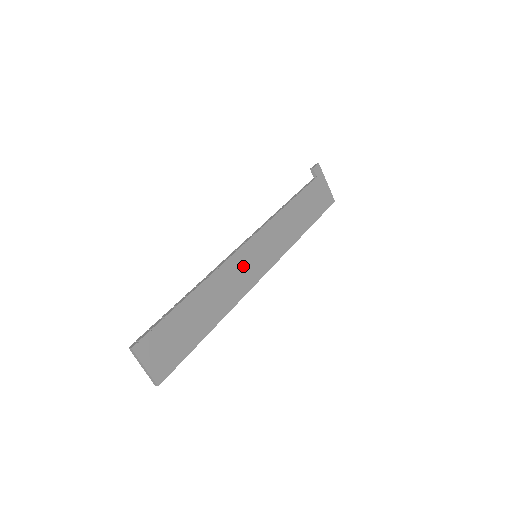
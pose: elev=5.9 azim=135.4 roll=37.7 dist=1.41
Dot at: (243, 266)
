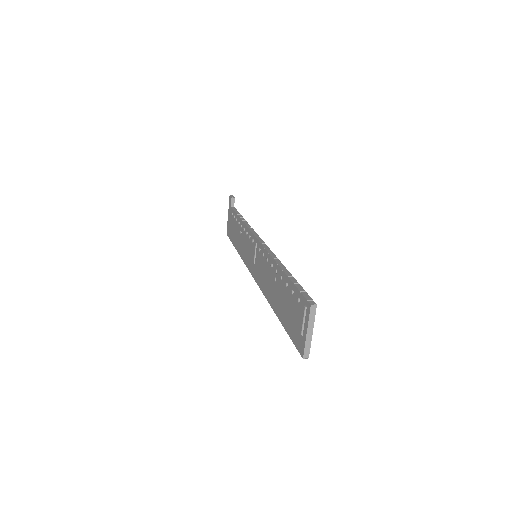
Dot at: occluded
